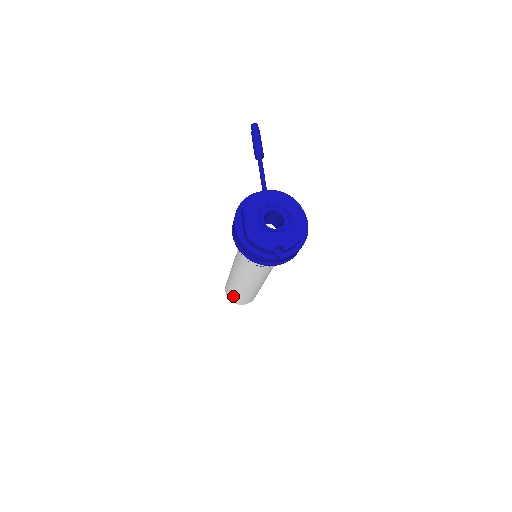
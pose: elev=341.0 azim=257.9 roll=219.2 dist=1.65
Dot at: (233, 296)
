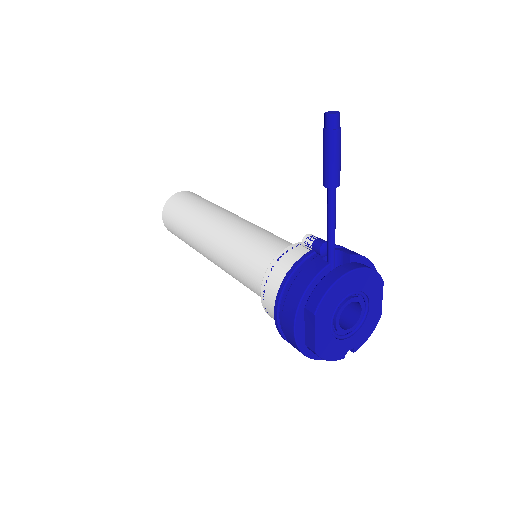
Dot at: occluded
